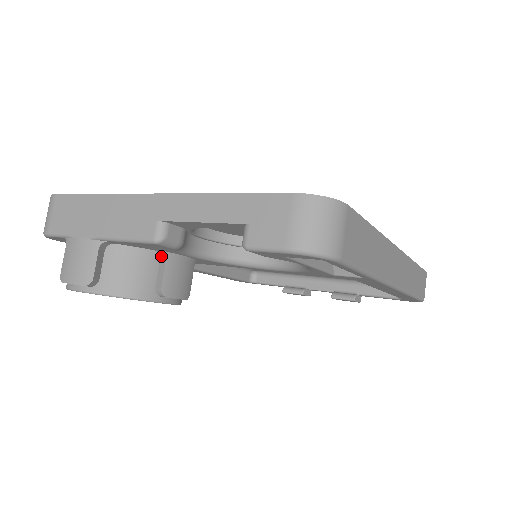
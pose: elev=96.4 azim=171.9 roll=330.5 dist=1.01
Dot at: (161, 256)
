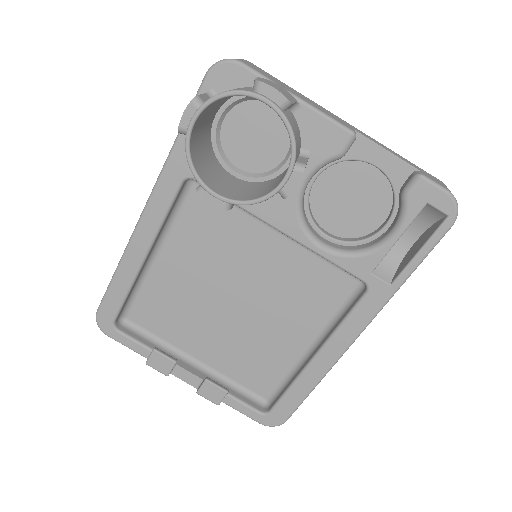
Dot at: (302, 155)
